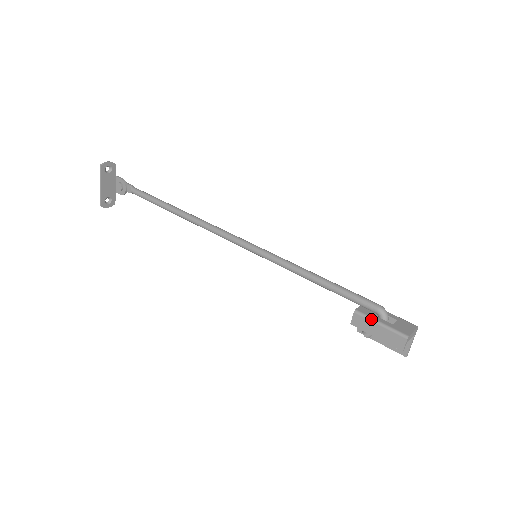
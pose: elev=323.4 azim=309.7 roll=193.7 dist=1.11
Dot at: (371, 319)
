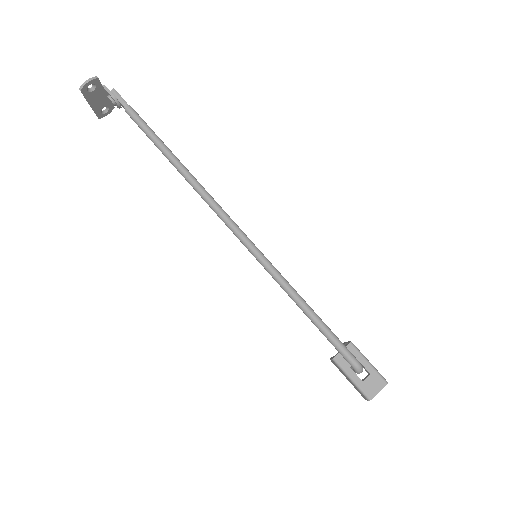
Dot at: (344, 372)
